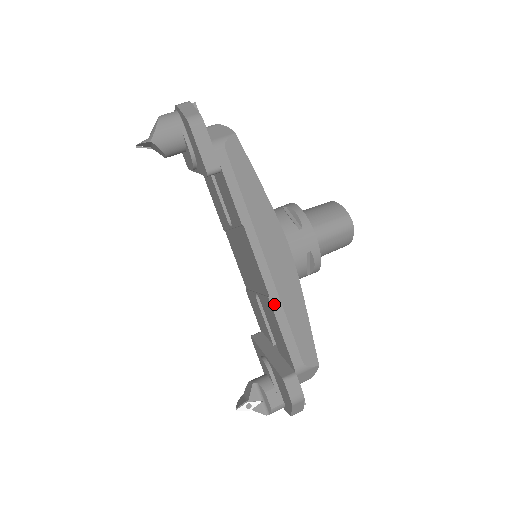
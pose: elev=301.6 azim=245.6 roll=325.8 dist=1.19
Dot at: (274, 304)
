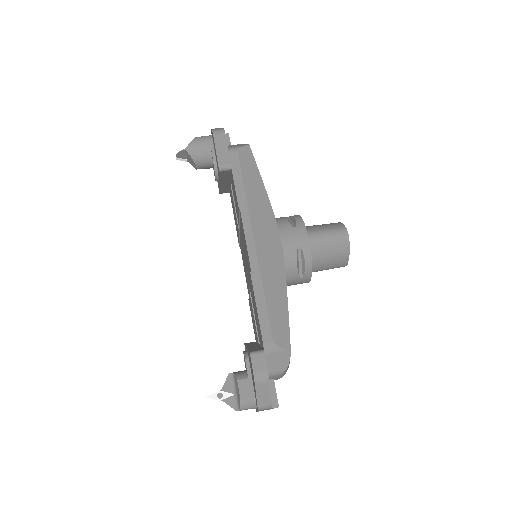
Dot at: (254, 279)
